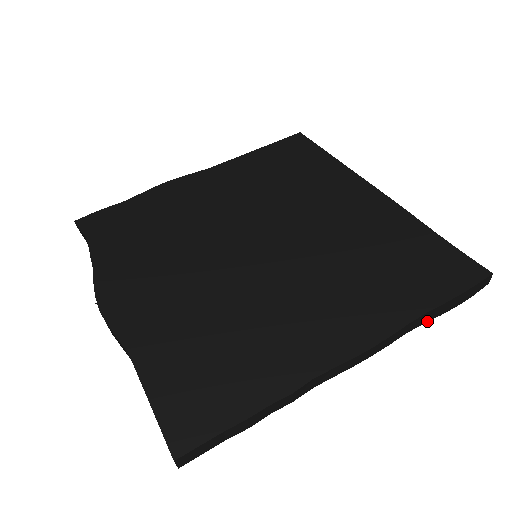
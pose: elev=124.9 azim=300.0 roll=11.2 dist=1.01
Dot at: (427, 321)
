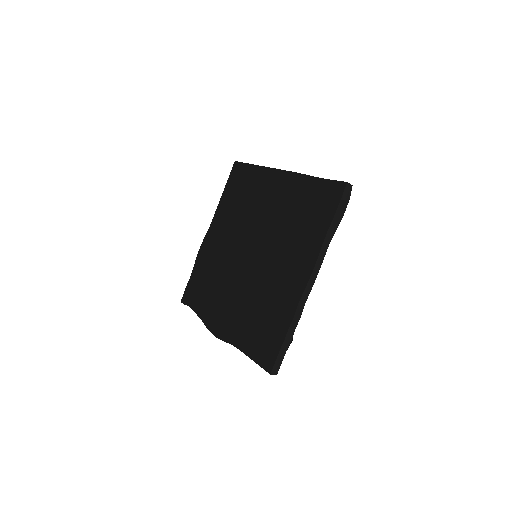
Dot at: occluded
